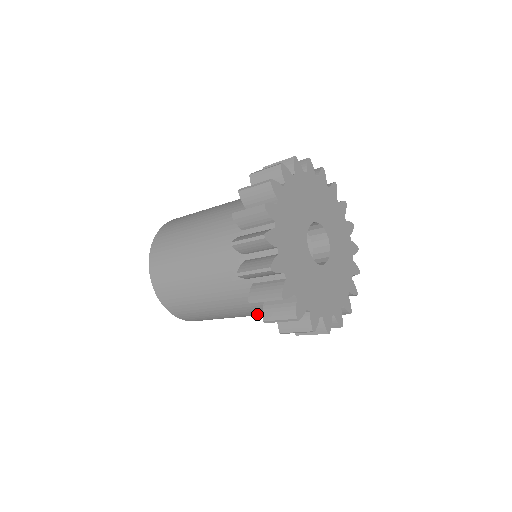
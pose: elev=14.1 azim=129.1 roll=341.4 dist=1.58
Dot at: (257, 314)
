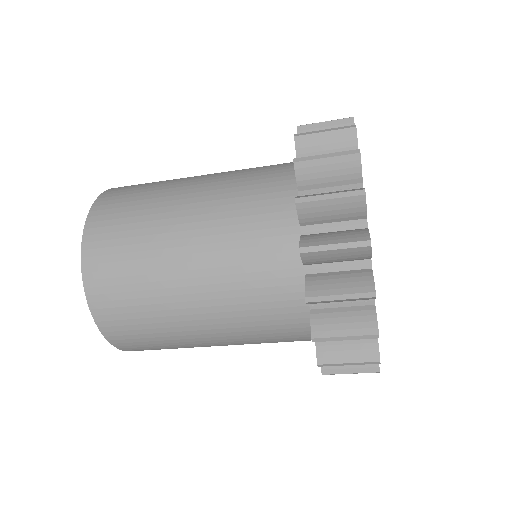
Dot at: occluded
